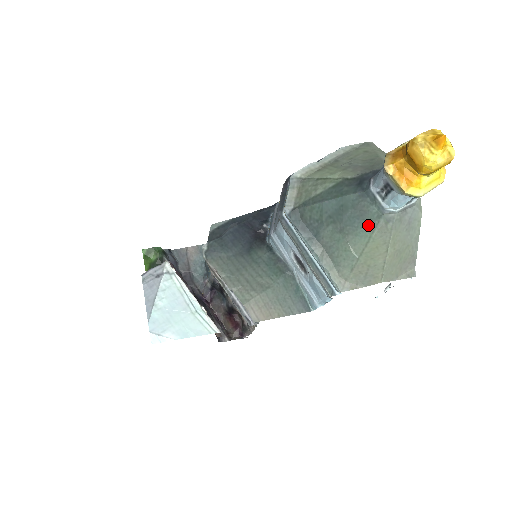
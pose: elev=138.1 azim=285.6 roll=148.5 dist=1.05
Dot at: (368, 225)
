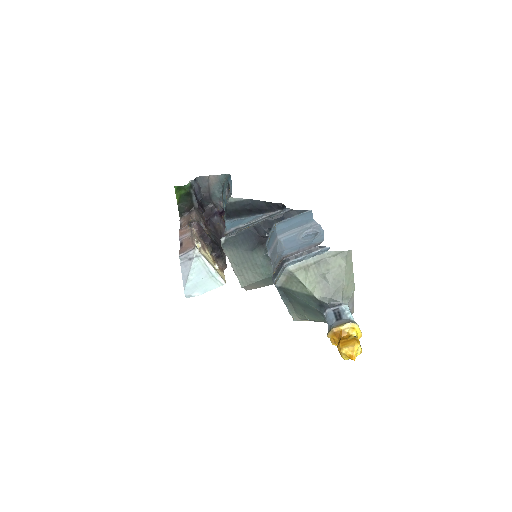
Dot at: (317, 318)
